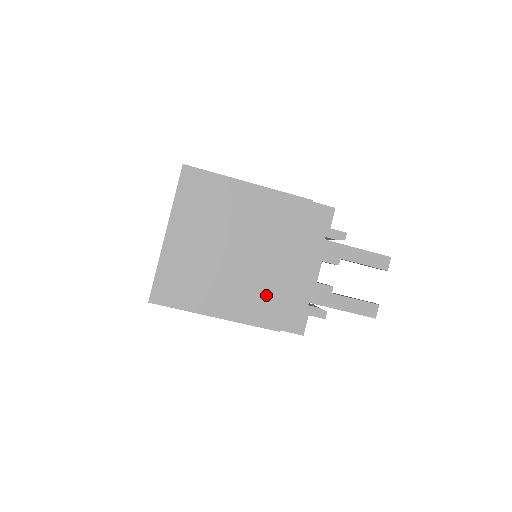
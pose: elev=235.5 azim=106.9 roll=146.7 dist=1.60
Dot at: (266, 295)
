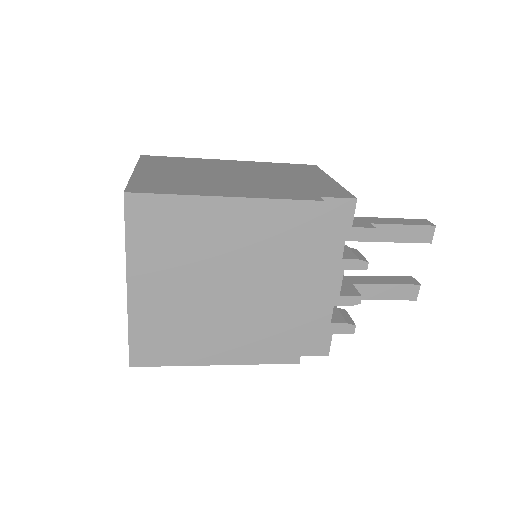
Dot at: (275, 329)
